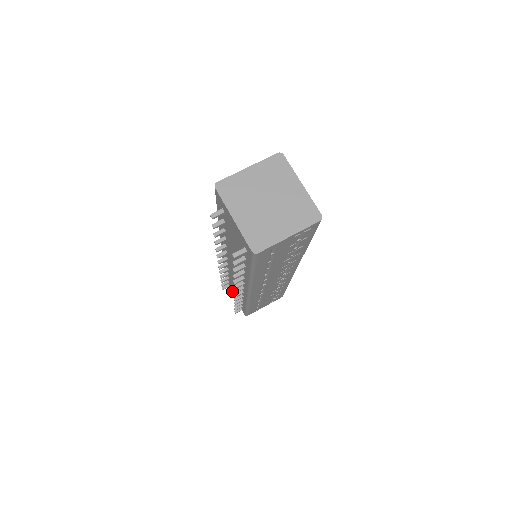
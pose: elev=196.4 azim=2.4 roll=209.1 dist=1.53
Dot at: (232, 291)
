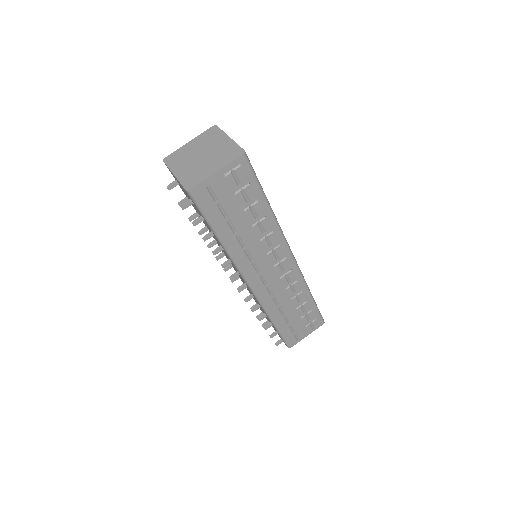
Dot at: (272, 326)
